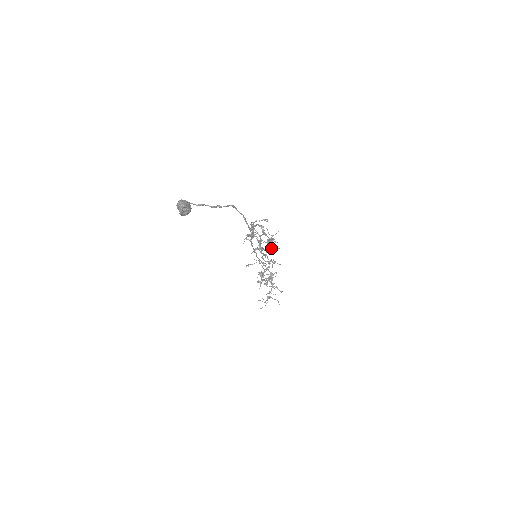
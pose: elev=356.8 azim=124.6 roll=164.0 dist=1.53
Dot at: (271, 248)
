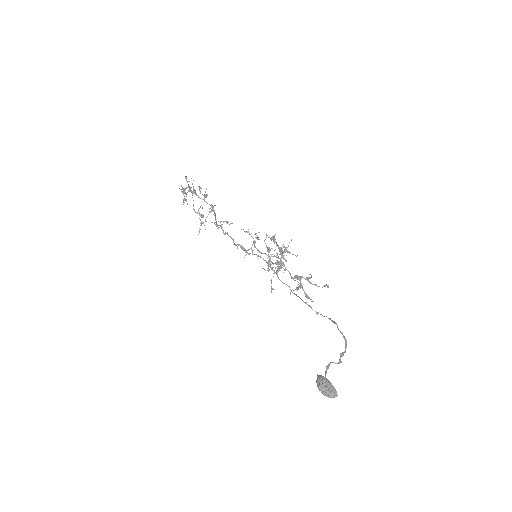
Dot at: (283, 257)
